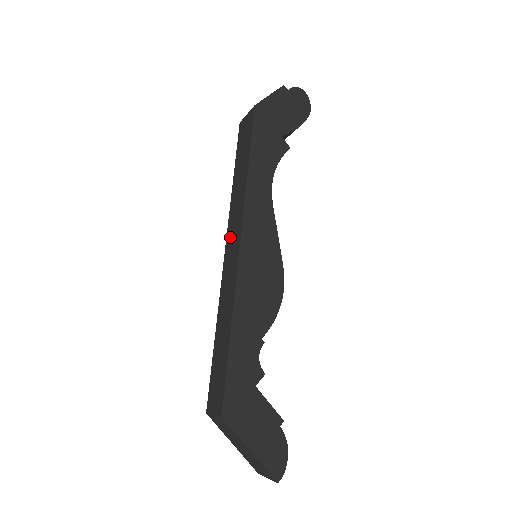
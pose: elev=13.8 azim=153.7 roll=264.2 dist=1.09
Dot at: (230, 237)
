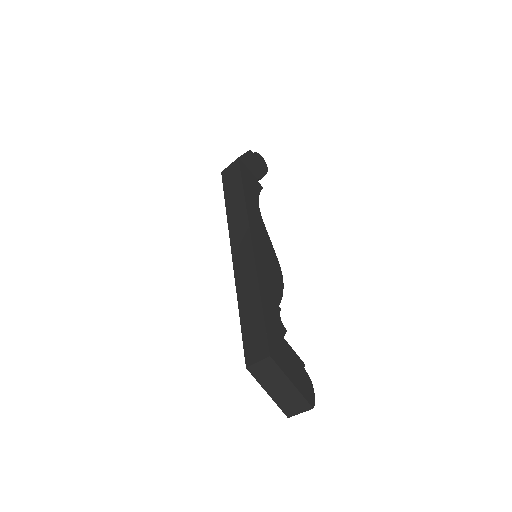
Dot at: (236, 242)
